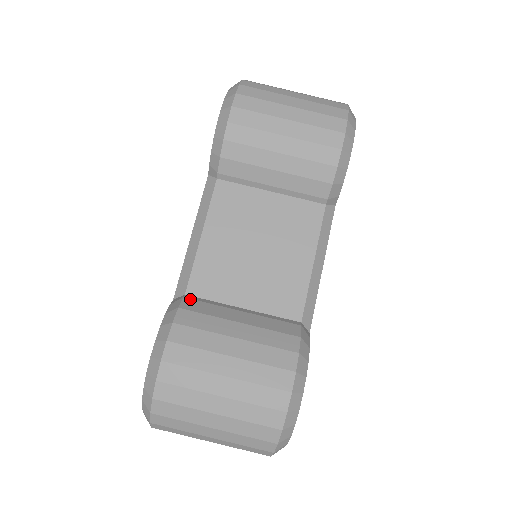
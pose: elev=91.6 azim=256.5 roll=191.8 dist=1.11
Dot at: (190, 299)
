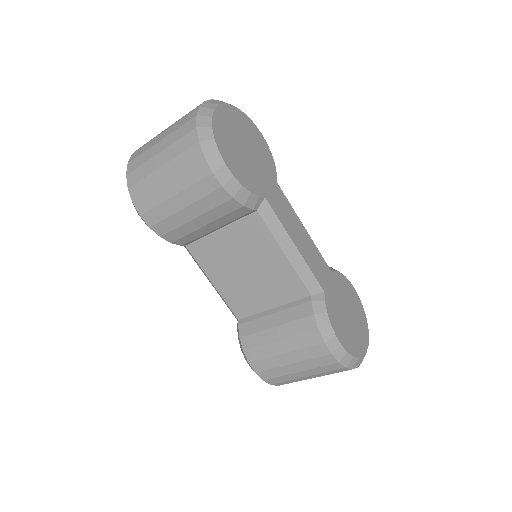
Dot at: (242, 324)
